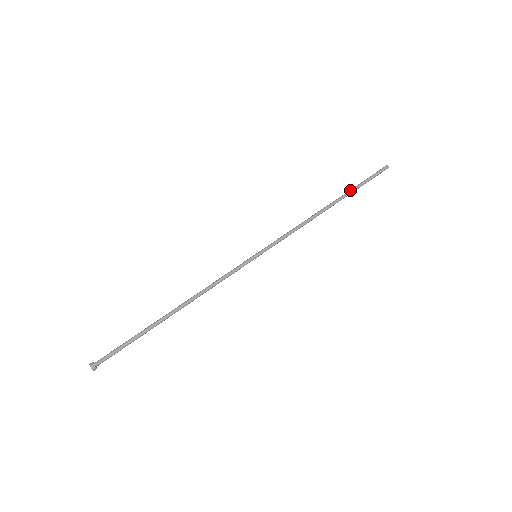
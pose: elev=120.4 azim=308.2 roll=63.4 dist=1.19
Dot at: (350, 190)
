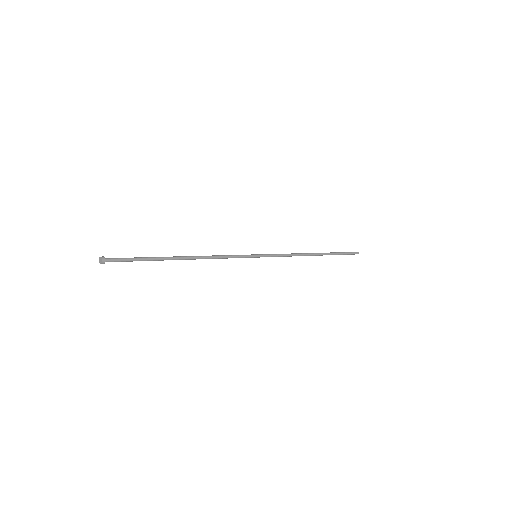
Dot at: (331, 252)
